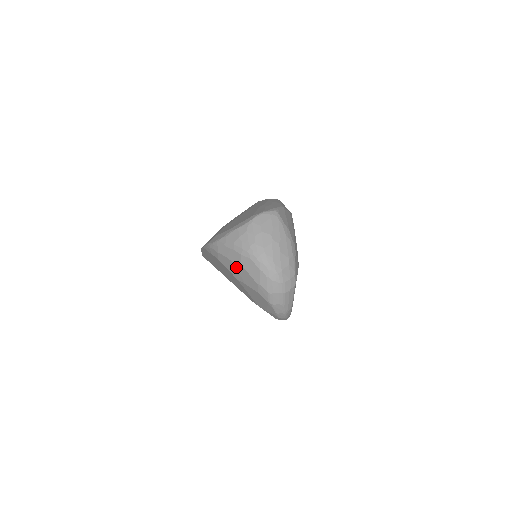
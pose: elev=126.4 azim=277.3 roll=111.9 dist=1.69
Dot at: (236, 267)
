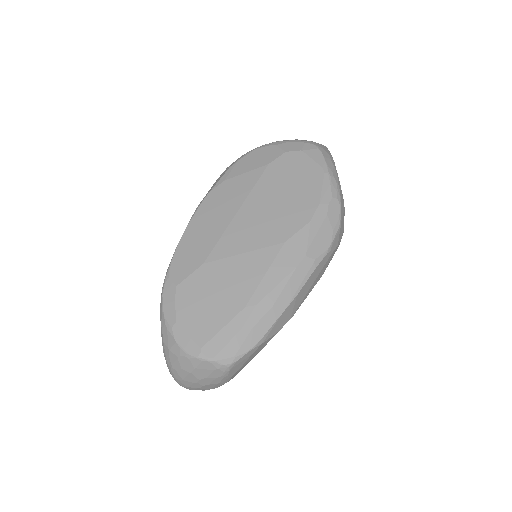
Dot at: occluded
